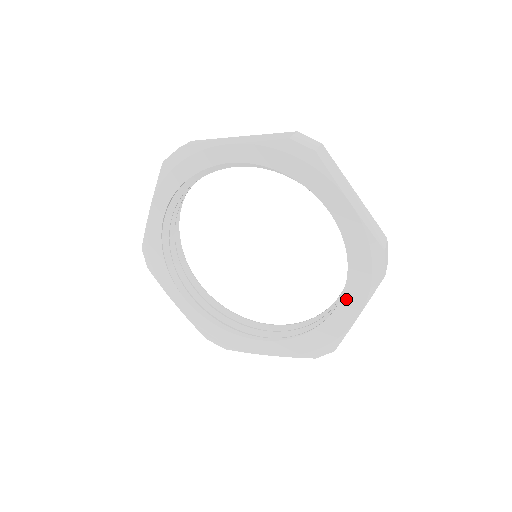
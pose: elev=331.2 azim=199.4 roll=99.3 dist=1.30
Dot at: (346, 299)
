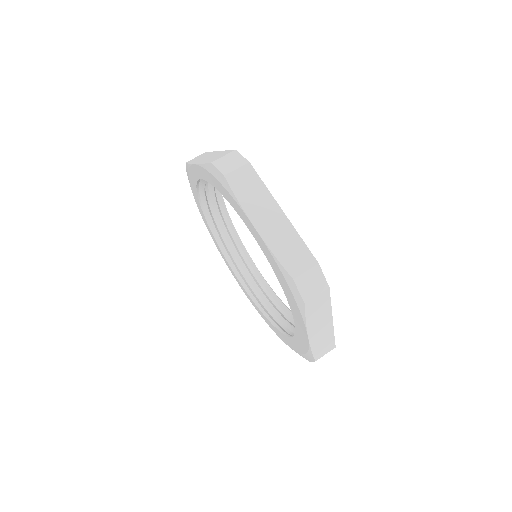
Dot at: (295, 316)
